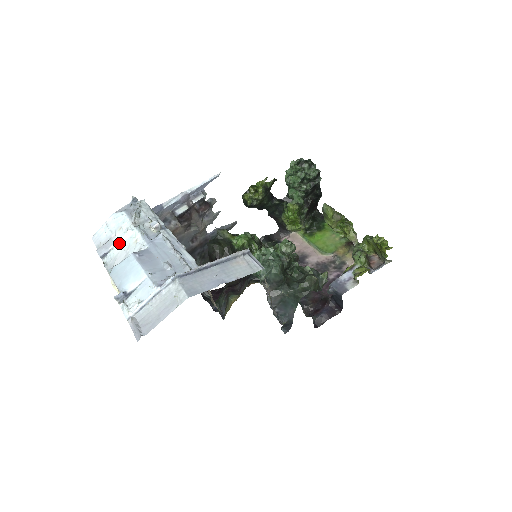
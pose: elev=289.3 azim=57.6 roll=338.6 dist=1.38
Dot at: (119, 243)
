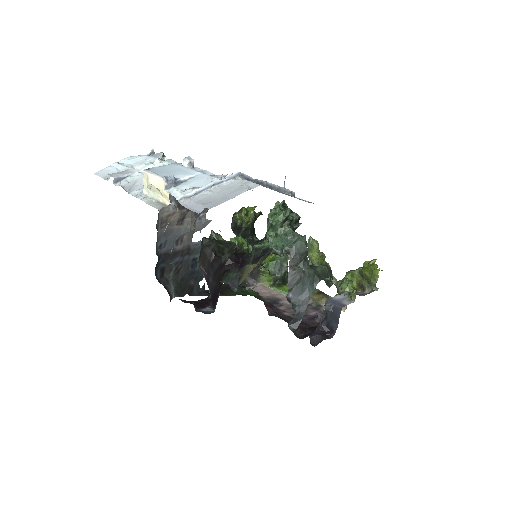
Dot at: (140, 172)
